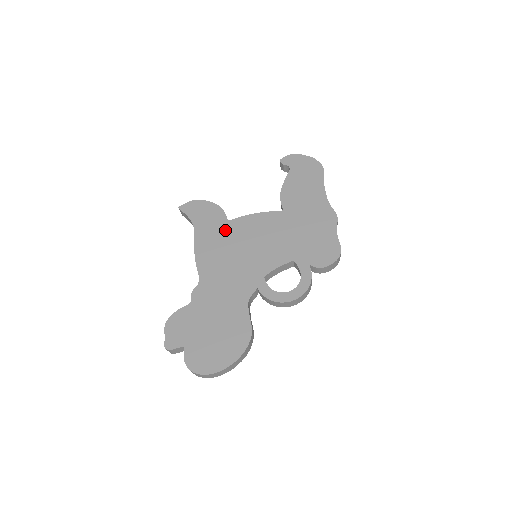
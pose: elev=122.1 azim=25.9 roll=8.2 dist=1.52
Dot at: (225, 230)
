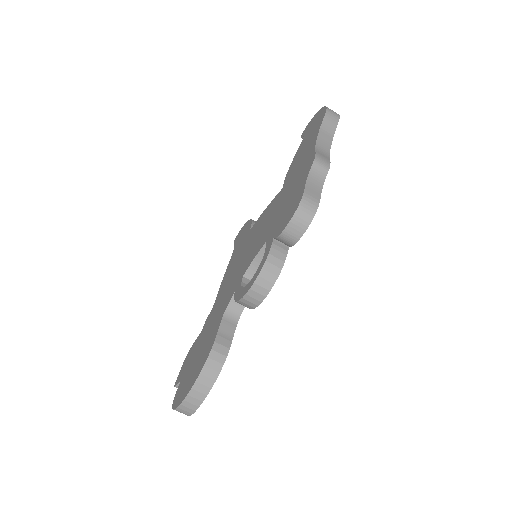
Dot at: (244, 242)
